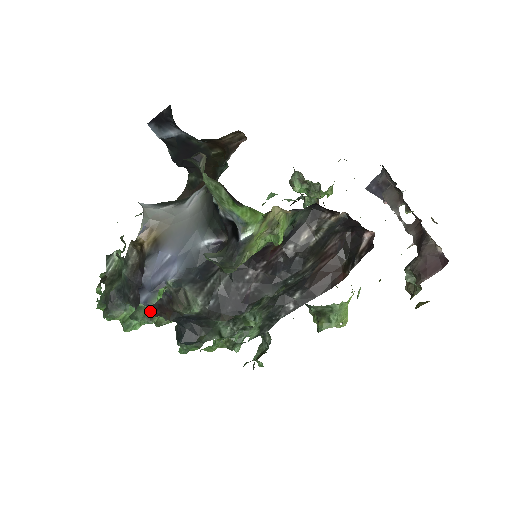
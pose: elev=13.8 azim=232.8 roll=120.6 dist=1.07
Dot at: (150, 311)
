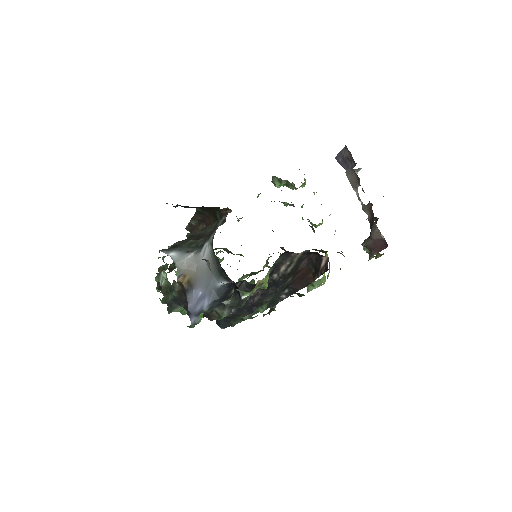
Dot at: occluded
